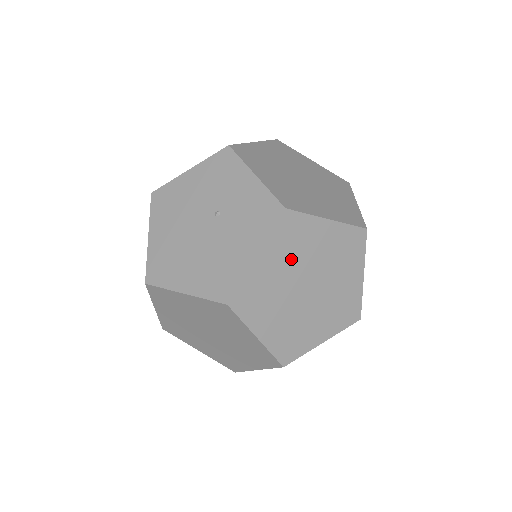
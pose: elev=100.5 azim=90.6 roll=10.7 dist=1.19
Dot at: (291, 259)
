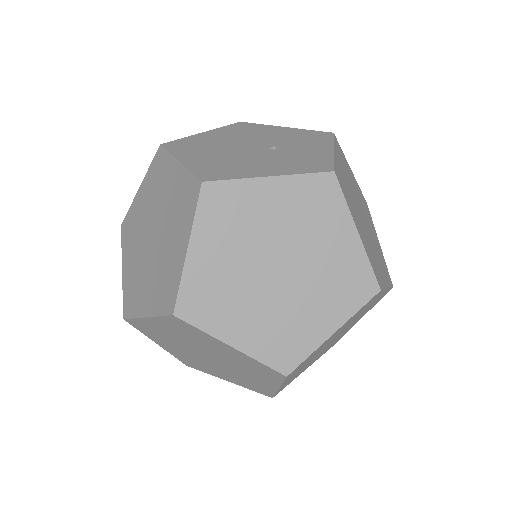
Dot at: (293, 221)
